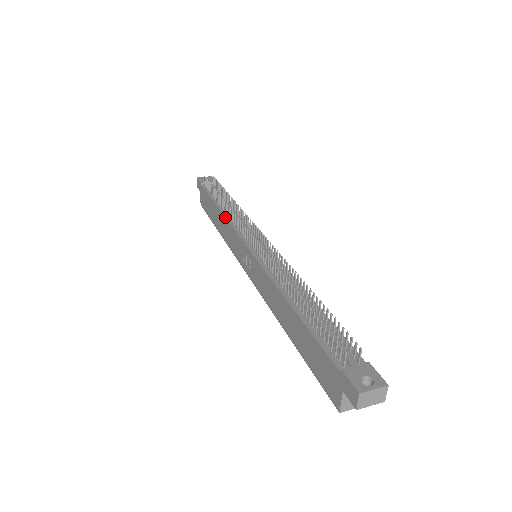
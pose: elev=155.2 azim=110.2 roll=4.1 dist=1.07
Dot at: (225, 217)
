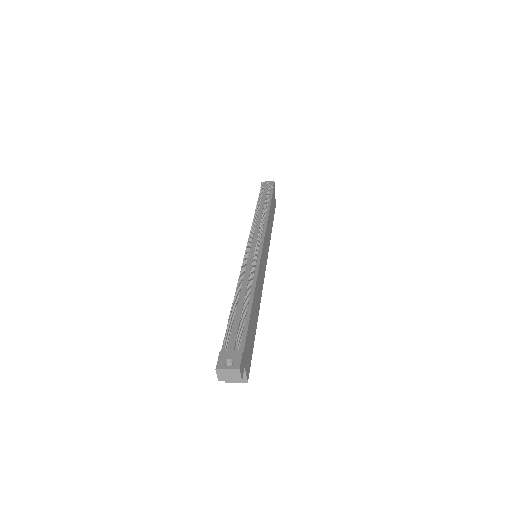
Dot at: occluded
